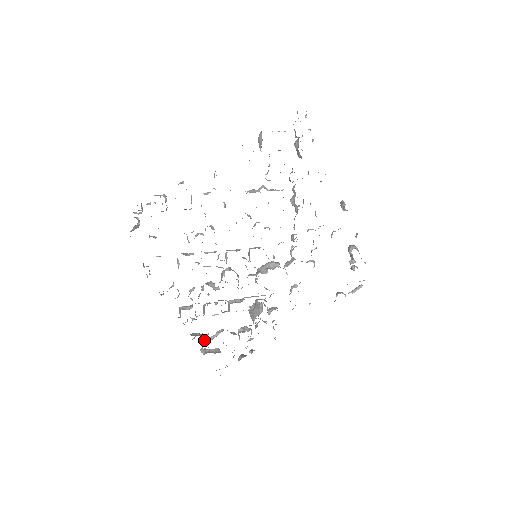
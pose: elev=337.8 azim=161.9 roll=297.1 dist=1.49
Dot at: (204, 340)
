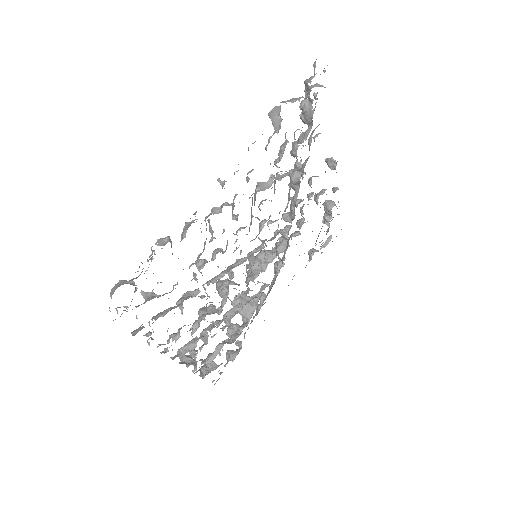
Dot at: (205, 366)
